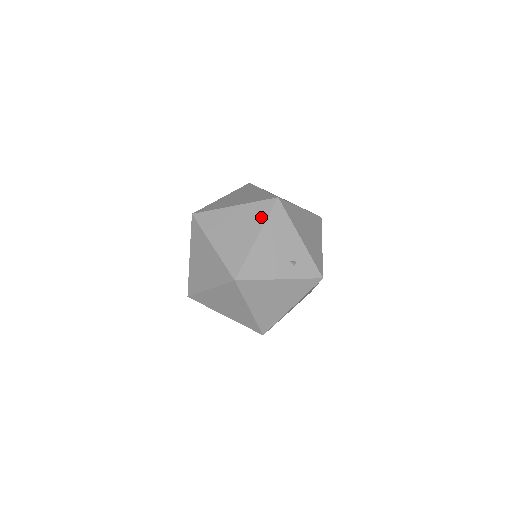
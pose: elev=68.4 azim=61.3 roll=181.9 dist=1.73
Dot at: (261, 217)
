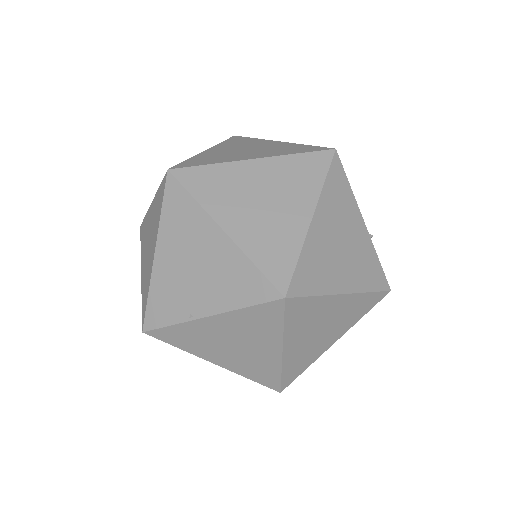
Dot at: occluded
